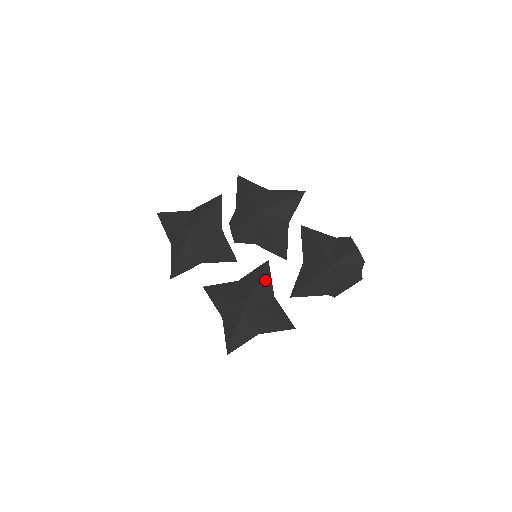
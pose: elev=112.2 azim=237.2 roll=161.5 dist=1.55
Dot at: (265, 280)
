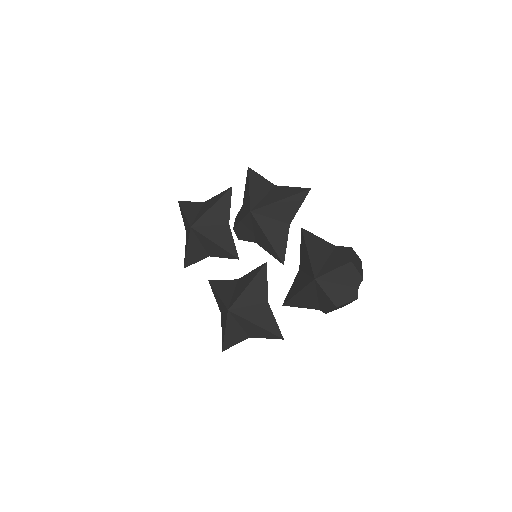
Dot at: (259, 283)
